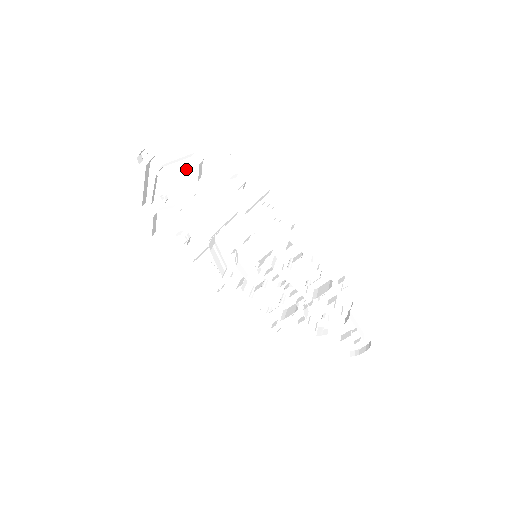
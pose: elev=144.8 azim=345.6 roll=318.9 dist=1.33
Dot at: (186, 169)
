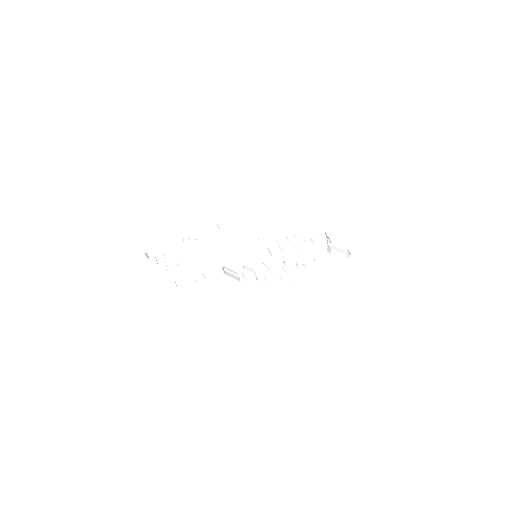
Dot at: (183, 240)
